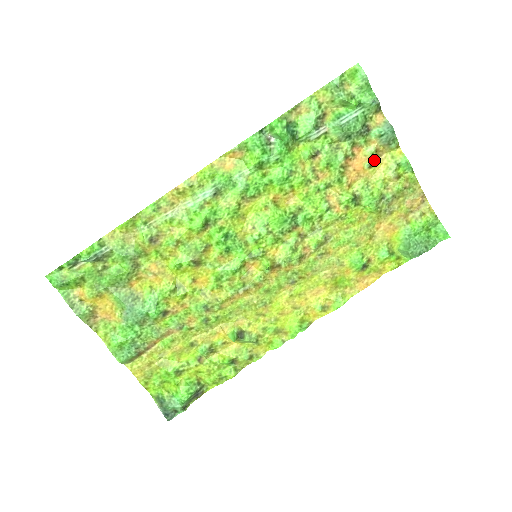
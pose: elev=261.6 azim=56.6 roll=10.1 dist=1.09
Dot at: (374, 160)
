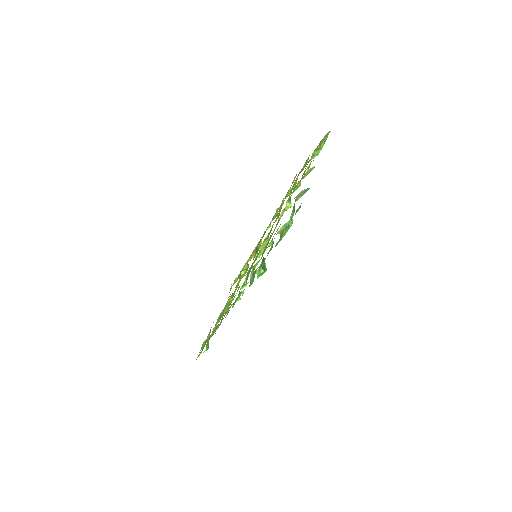
Dot at: occluded
